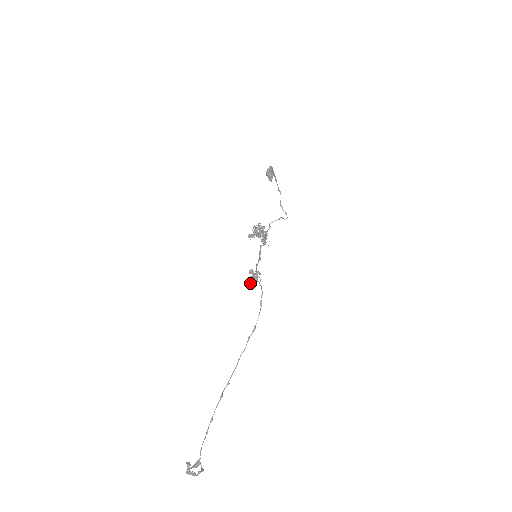
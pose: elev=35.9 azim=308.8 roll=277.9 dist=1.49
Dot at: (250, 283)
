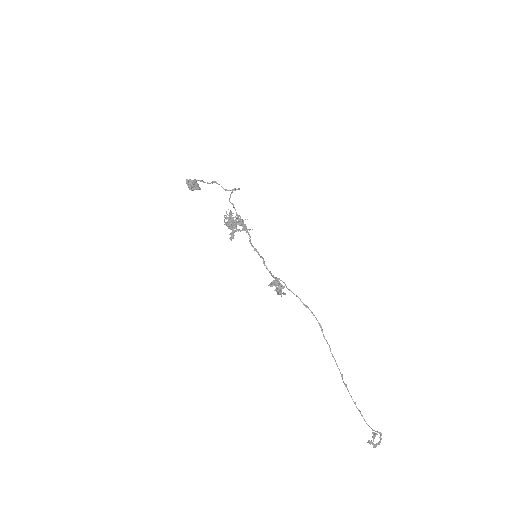
Dot at: (281, 296)
